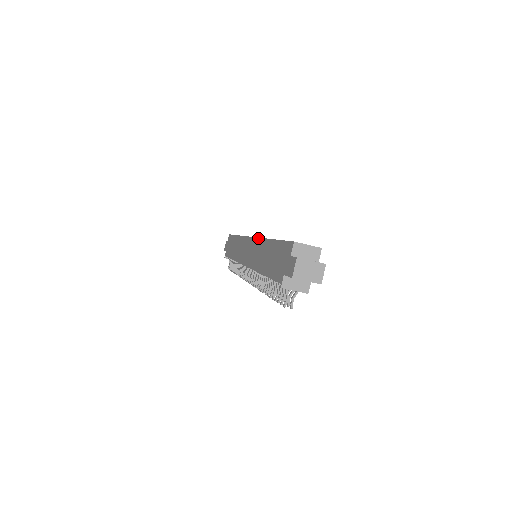
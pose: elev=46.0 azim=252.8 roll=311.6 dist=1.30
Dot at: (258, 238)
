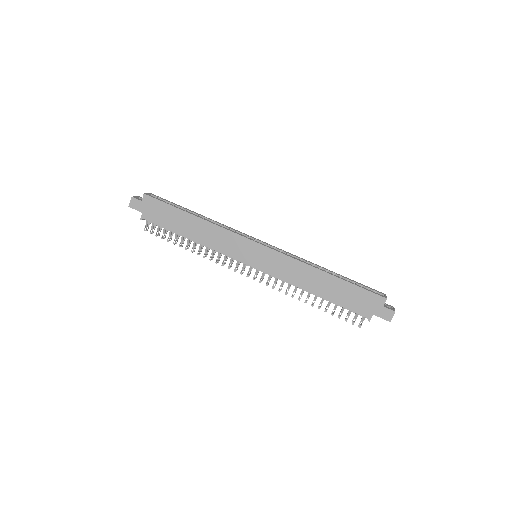
Dot at: (292, 258)
